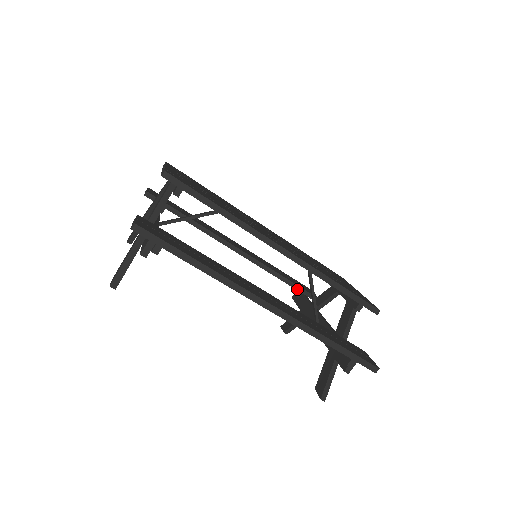
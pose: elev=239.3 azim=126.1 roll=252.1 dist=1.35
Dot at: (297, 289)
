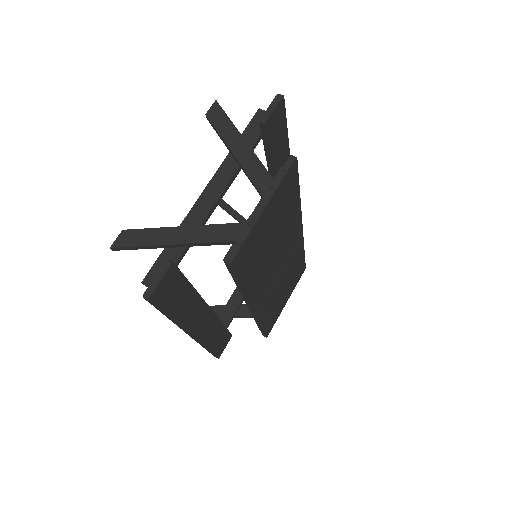
Dot at: occluded
